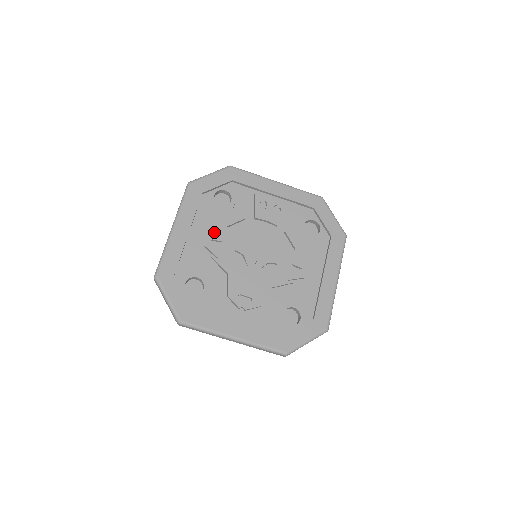
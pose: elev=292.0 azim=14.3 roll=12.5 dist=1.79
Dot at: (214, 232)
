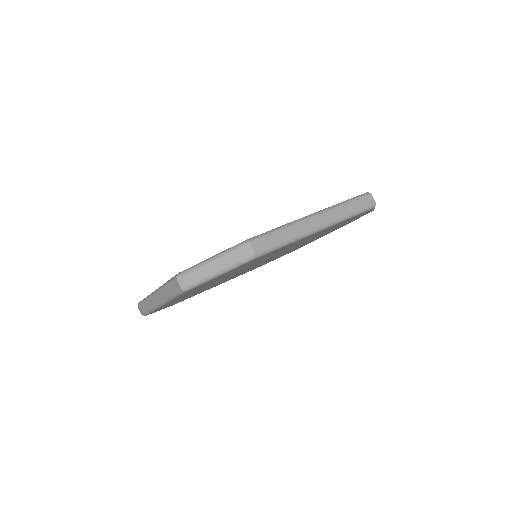
Dot at: occluded
